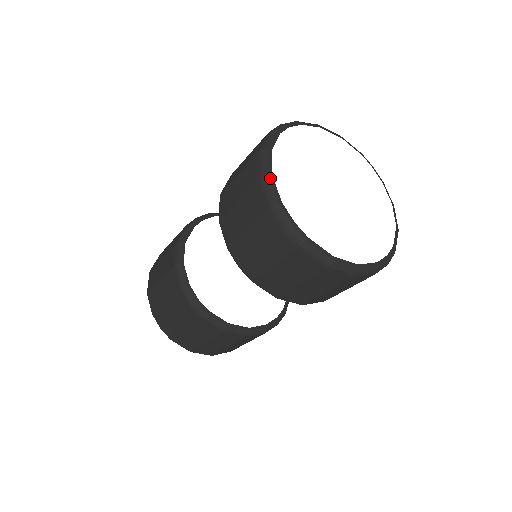
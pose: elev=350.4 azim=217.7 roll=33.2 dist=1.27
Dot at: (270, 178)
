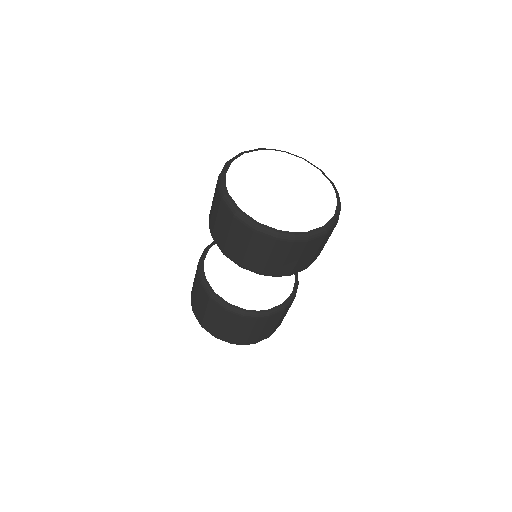
Dot at: (259, 225)
